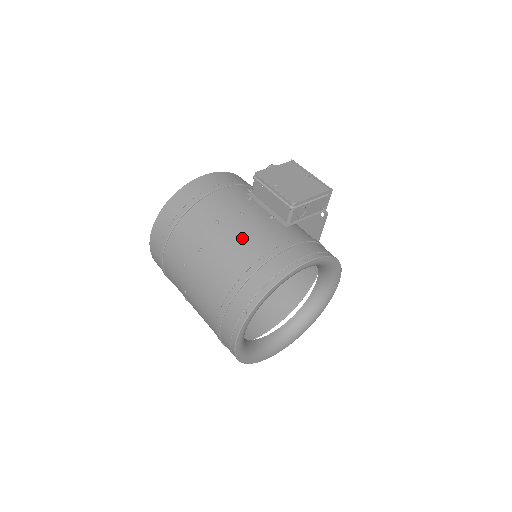
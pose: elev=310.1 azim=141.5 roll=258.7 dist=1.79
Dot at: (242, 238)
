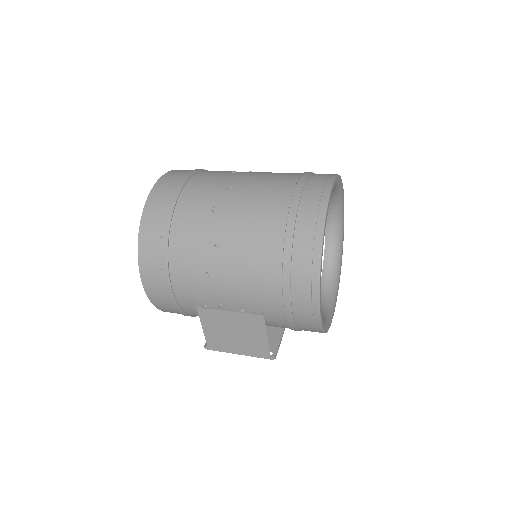
Dot at: occluded
